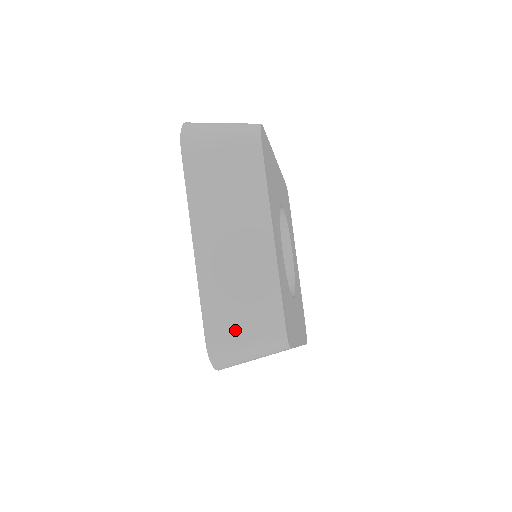
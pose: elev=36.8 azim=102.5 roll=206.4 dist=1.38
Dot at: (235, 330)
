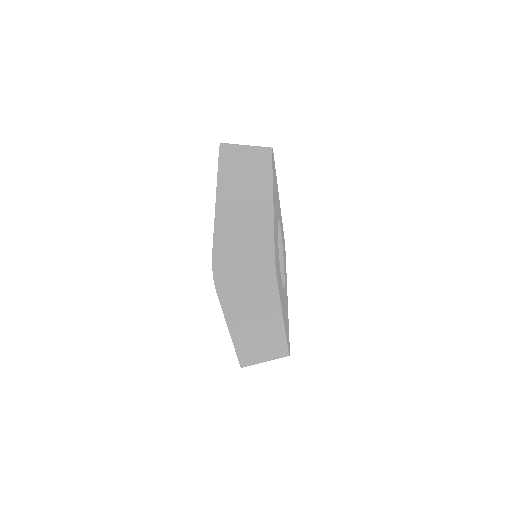
Dot at: (236, 250)
